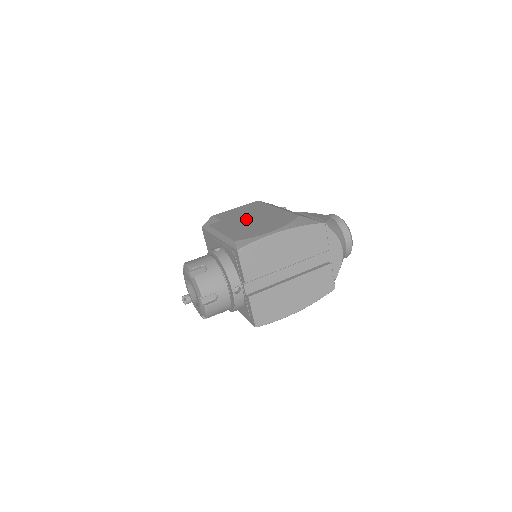
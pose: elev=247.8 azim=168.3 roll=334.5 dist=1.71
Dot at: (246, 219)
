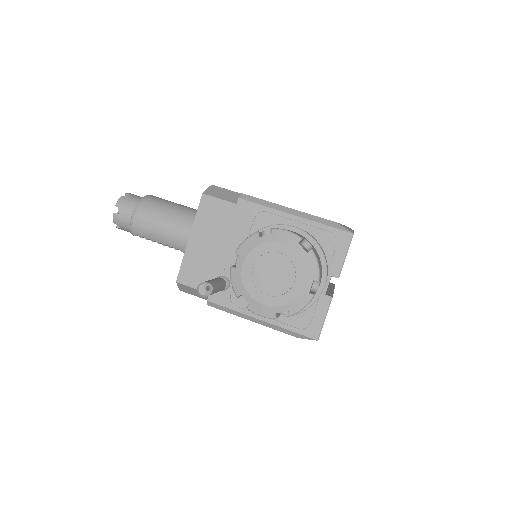
Dot at: occluded
